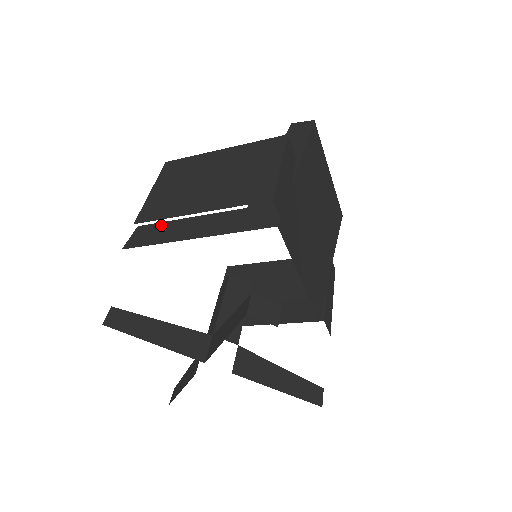
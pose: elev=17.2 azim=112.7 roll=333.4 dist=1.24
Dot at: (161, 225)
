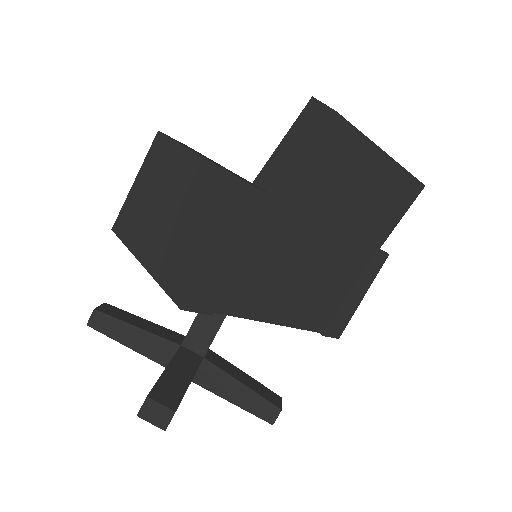
Dot at: occluded
